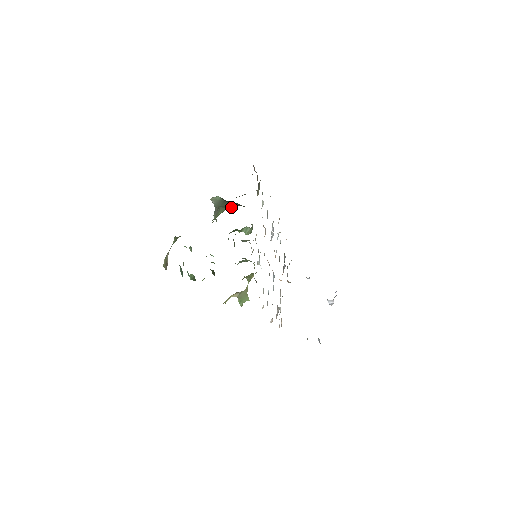
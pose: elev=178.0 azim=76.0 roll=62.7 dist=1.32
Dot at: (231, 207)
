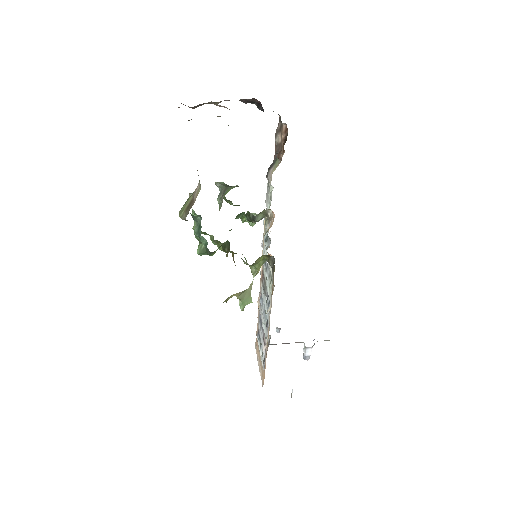
Dot at: occluded
